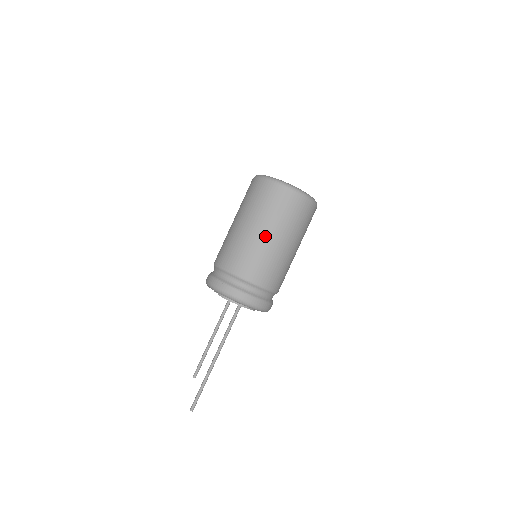
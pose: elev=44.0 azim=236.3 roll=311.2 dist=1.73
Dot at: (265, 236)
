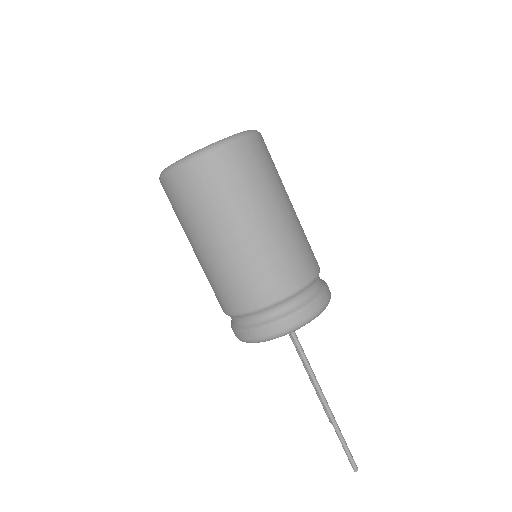
Dot at: (225, 243)
